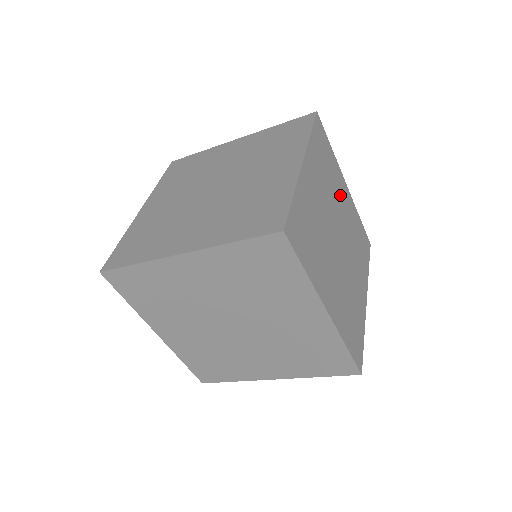
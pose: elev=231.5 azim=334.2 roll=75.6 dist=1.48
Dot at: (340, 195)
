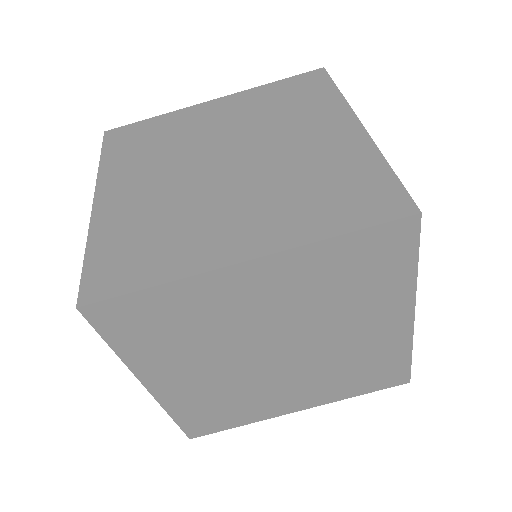
Dot at: occluded
